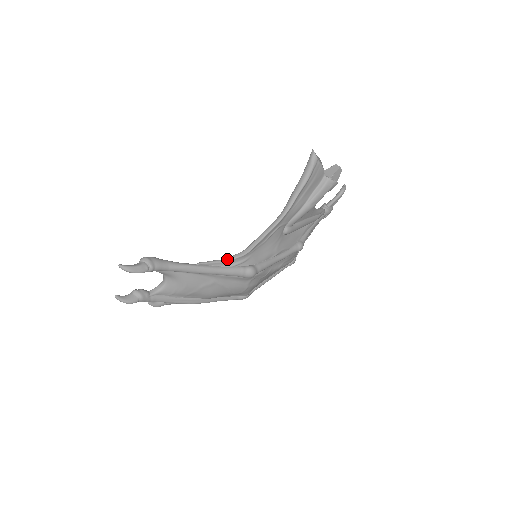
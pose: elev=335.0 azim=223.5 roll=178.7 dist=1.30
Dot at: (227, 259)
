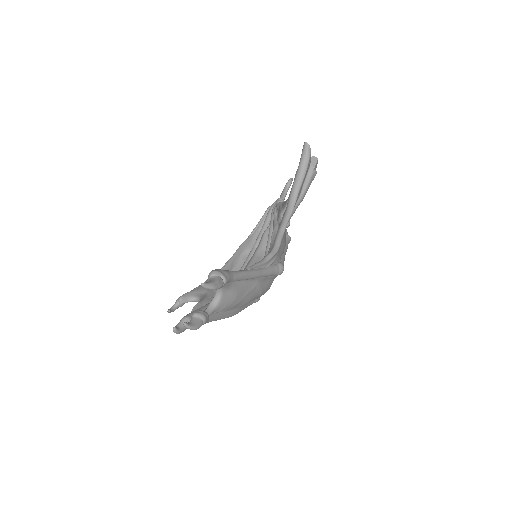
Dot at: (266, 259)
